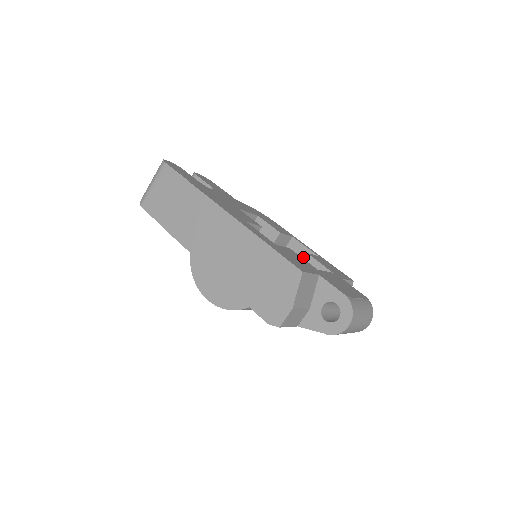
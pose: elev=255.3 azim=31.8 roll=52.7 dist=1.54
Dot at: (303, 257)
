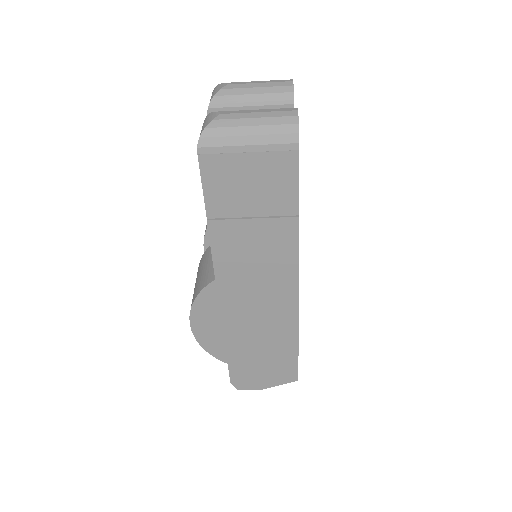
Dot at: occluded
